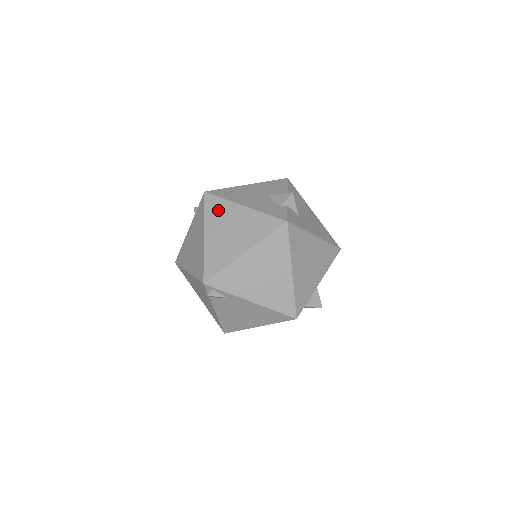
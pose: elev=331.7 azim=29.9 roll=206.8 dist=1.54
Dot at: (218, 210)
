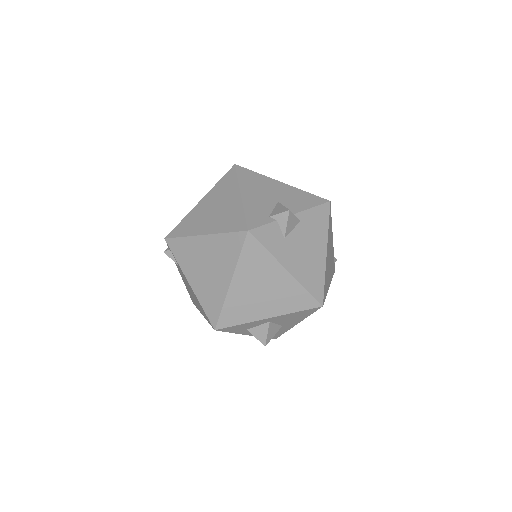
Dot at: (226, 186)
